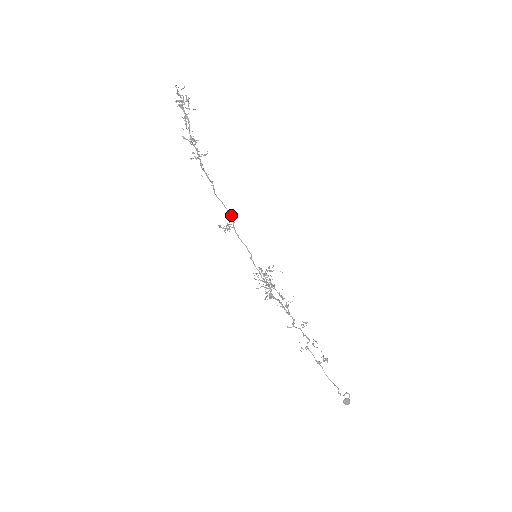
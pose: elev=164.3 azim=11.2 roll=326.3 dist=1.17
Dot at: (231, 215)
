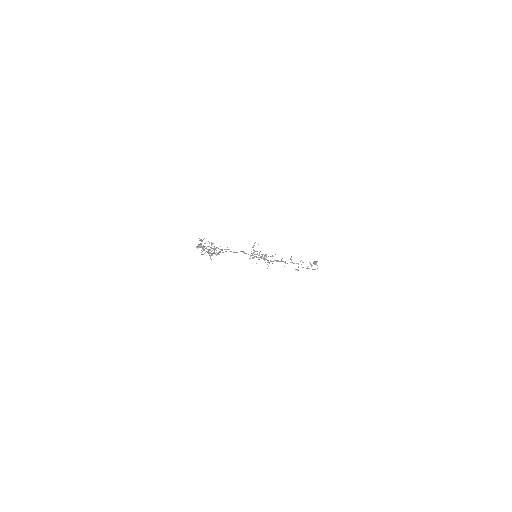
Dot at: (229, 249)
